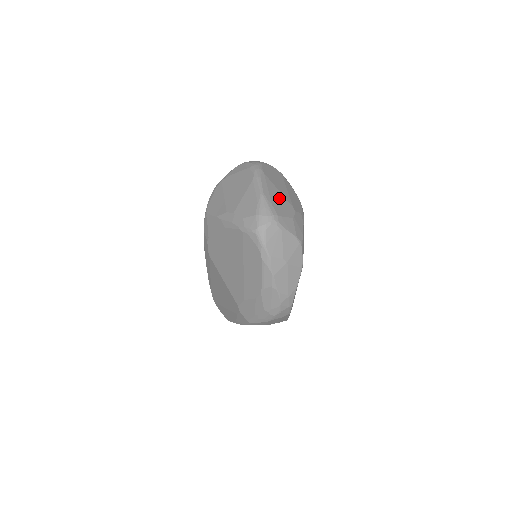
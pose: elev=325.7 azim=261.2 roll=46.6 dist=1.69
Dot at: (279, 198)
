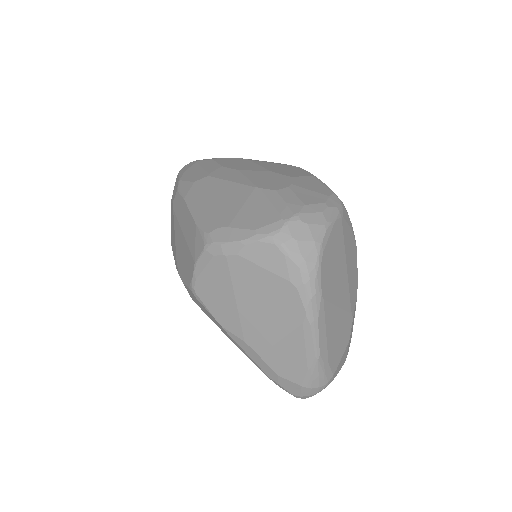
Dot at: (338, 328)
